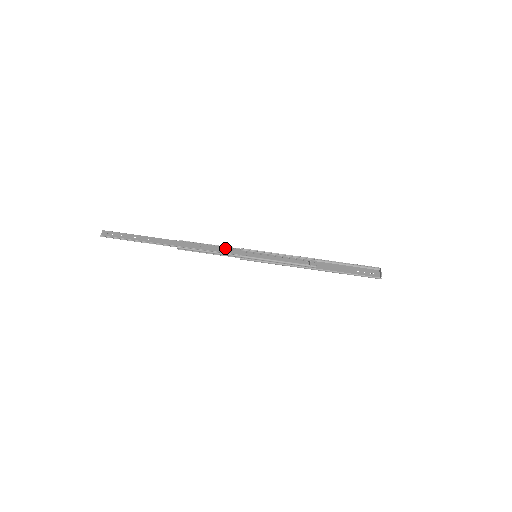
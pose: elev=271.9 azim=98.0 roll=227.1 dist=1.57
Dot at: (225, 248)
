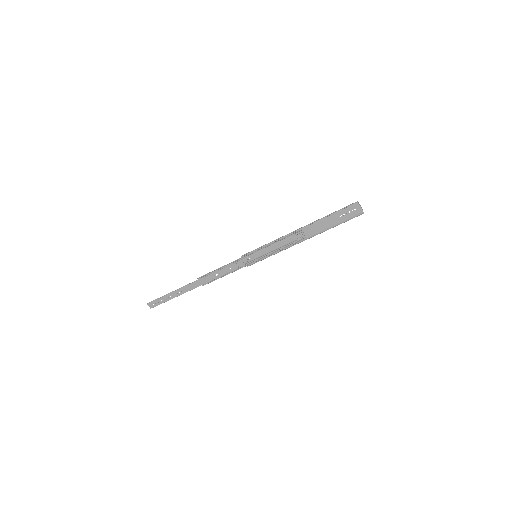
Dot at: (231, 266)
